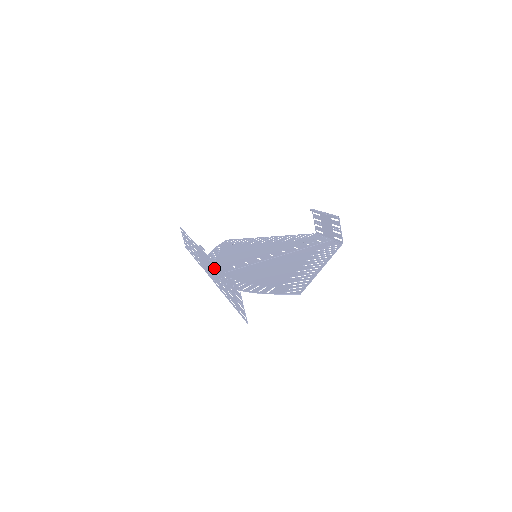
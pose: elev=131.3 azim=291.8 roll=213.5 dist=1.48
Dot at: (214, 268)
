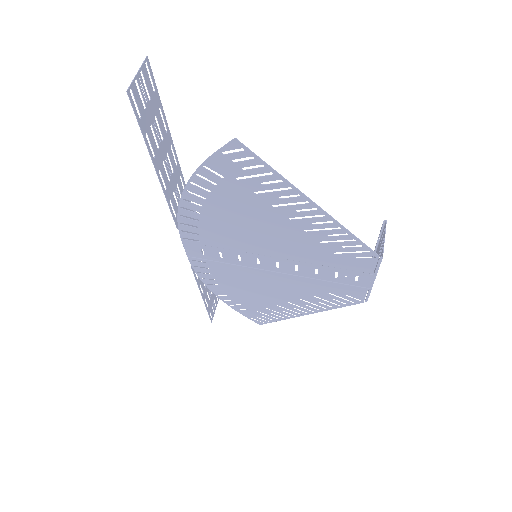
Dot at: (178, 179)
